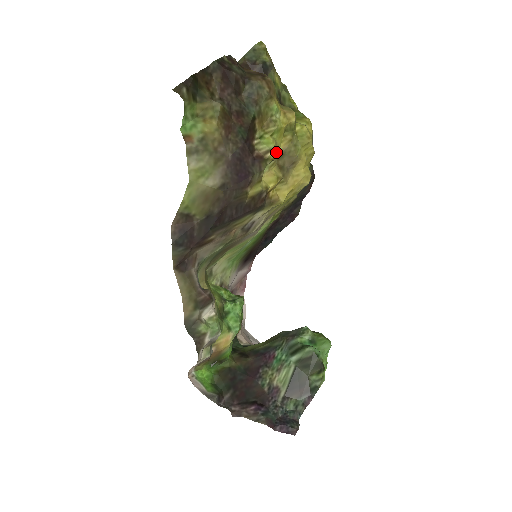
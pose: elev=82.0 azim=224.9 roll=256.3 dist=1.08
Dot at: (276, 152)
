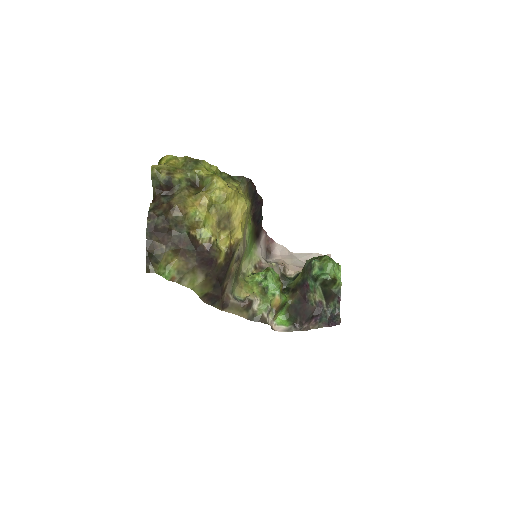
Dot at: (214, 228)
